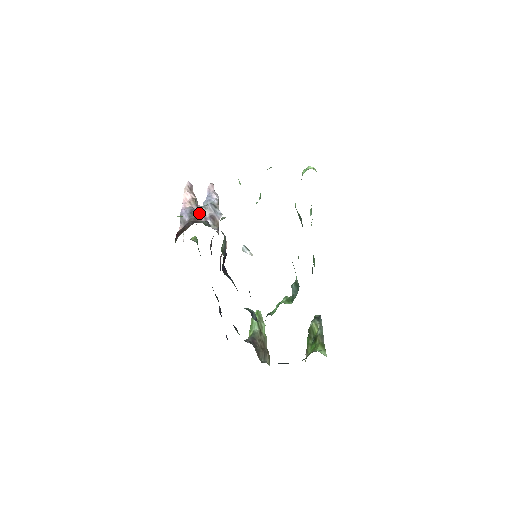
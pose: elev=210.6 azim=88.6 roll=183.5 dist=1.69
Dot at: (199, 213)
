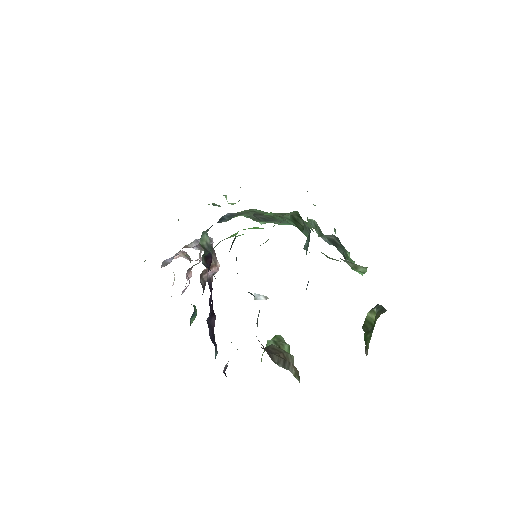
Dot at: (184, 247)
